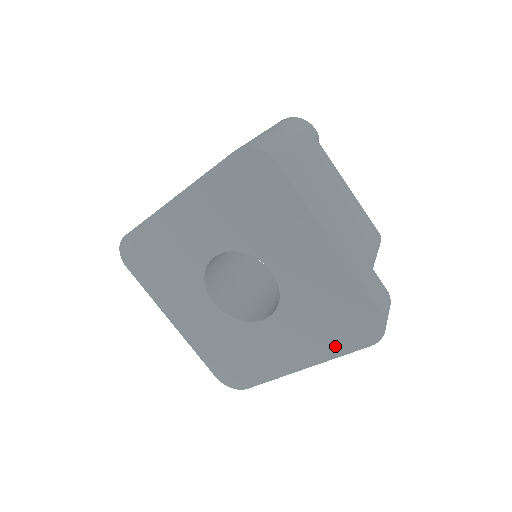
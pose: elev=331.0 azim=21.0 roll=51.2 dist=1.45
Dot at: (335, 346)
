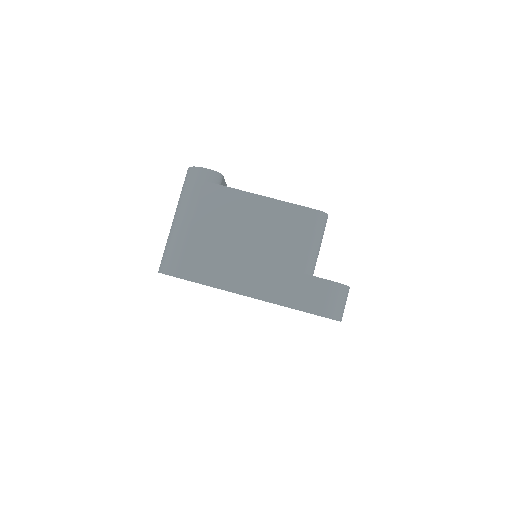
Dot at: occluded
